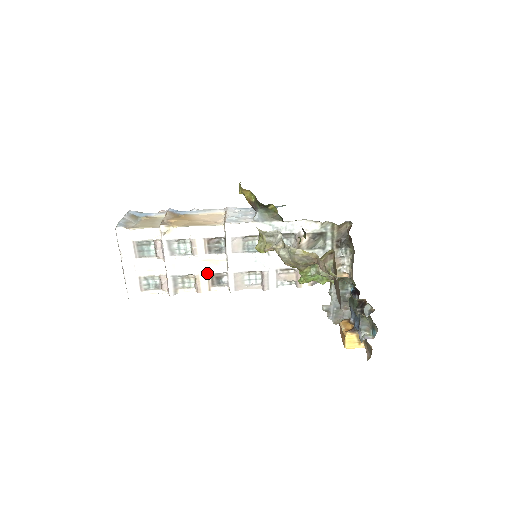
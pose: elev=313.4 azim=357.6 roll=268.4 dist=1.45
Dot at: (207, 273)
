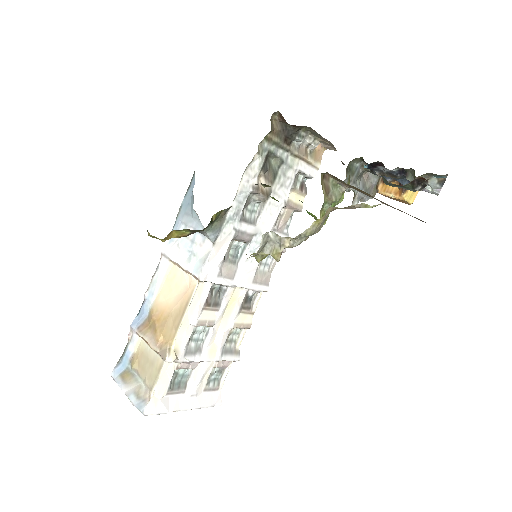
Dot at: (237, 313)
